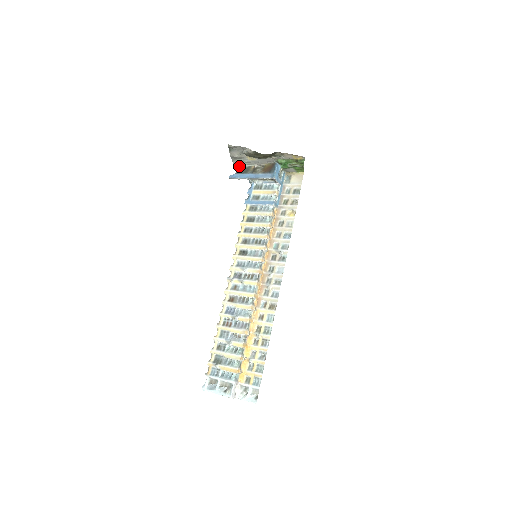
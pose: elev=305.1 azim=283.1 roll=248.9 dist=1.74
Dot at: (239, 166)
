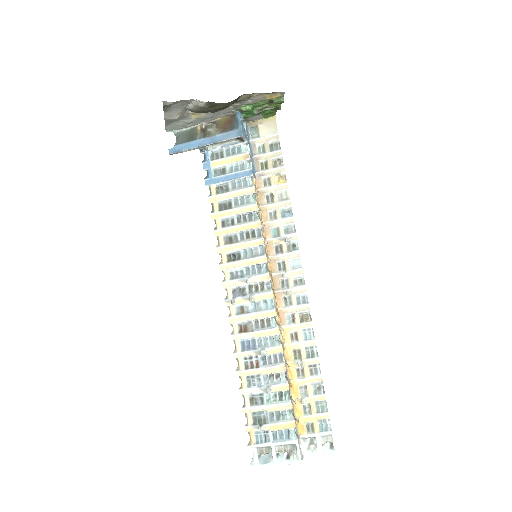
Dot at: (175, 132)
